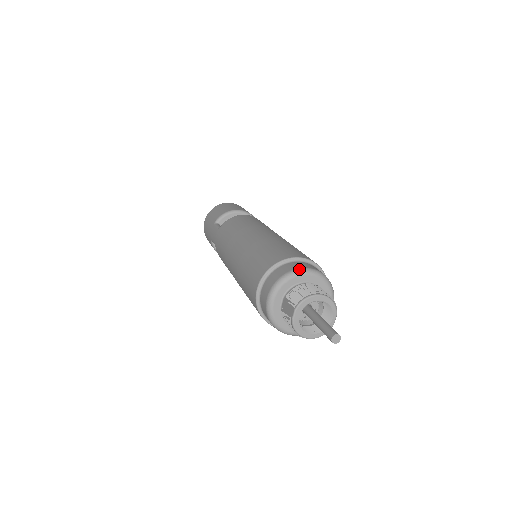
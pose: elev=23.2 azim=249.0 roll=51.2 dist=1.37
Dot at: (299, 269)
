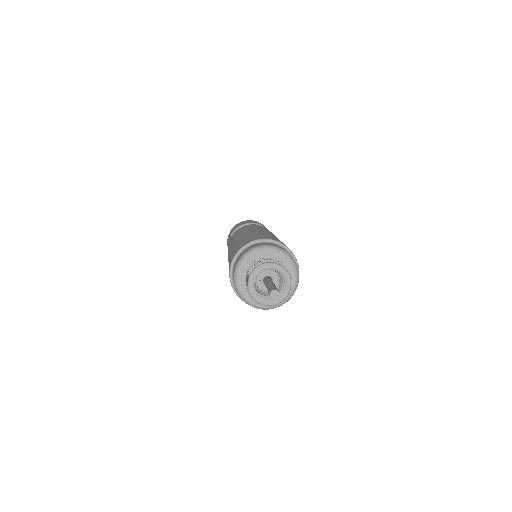
Dot at: (259, 246)
